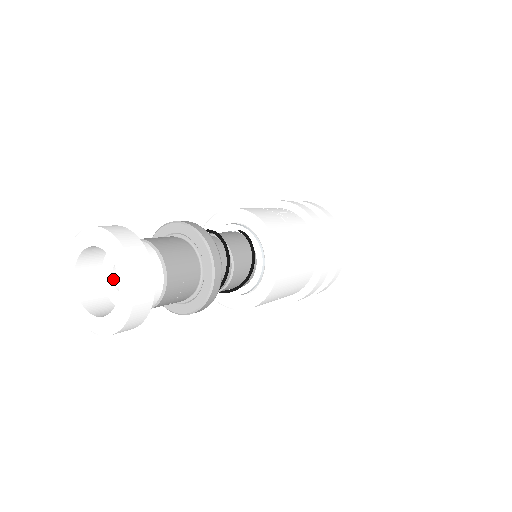
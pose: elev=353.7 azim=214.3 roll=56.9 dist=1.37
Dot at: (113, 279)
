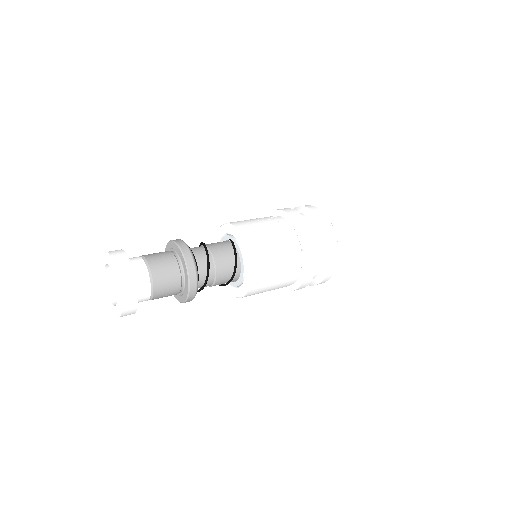
Dot at: occluded
